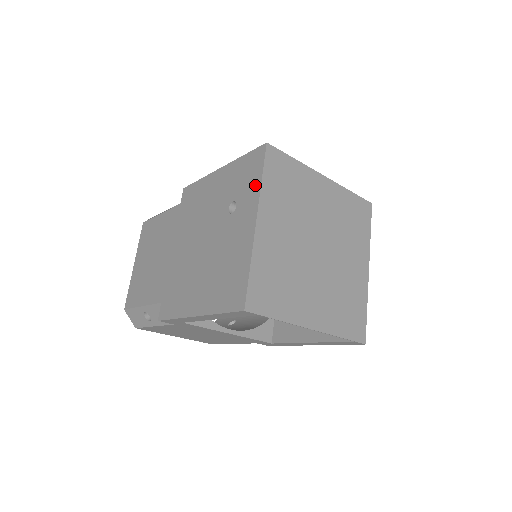
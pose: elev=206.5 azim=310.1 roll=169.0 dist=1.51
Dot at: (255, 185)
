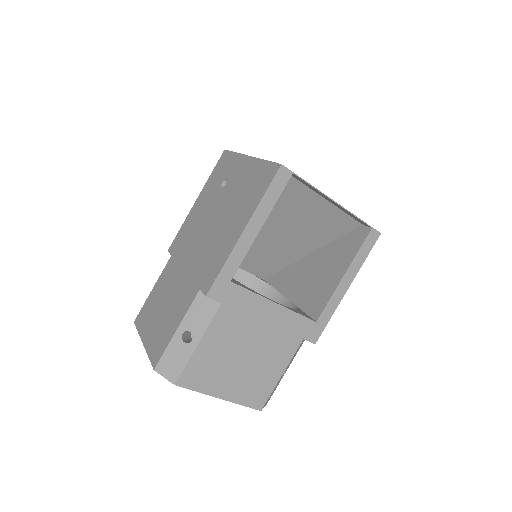
Dot at: (233, 158)
